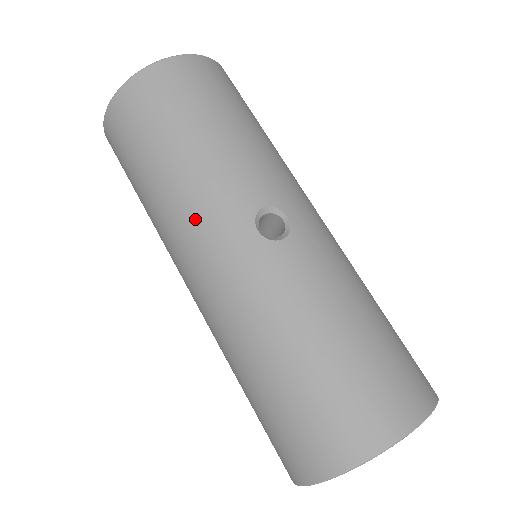
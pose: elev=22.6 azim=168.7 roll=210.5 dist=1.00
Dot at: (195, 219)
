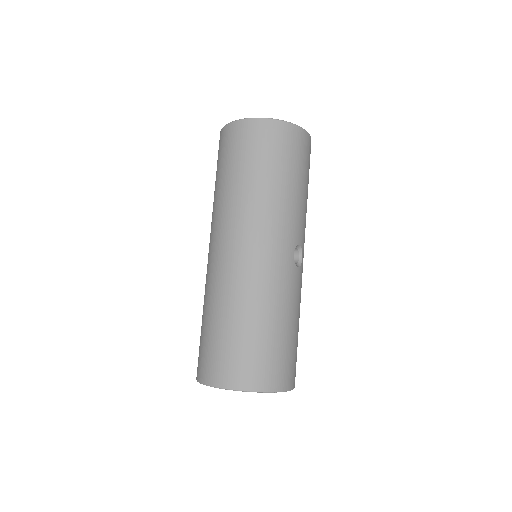
Dot at: (272, 223)
